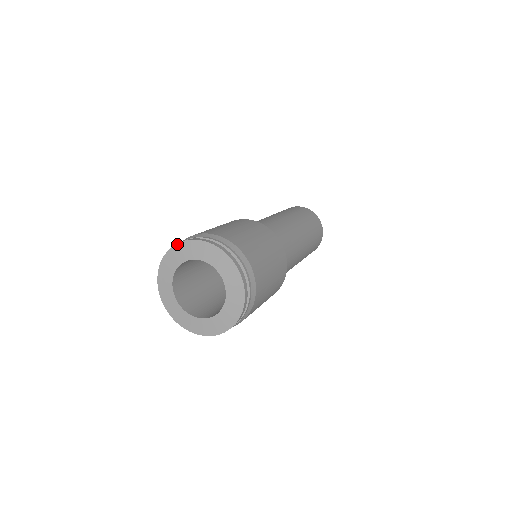
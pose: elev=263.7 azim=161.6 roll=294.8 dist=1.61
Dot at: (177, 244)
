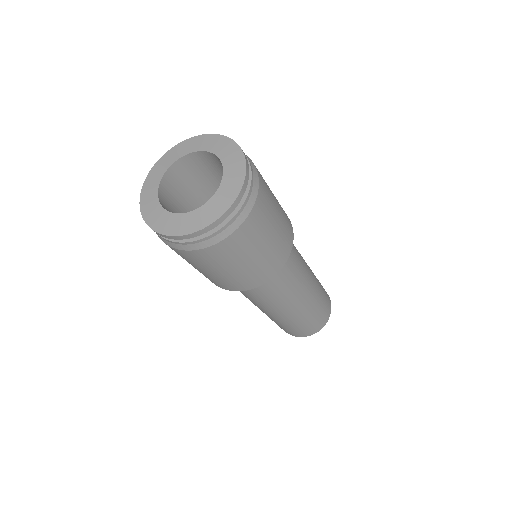
Dot at: (176, 145)
